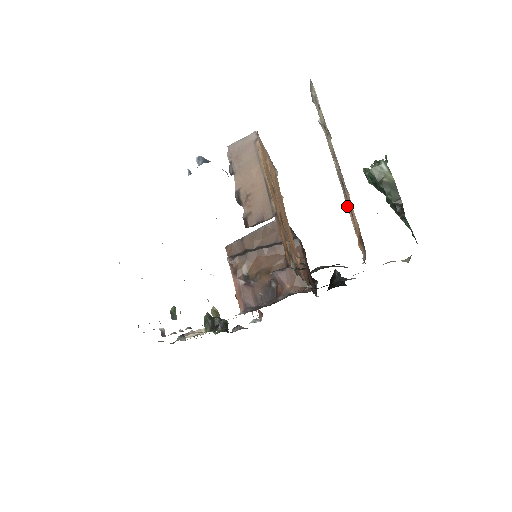
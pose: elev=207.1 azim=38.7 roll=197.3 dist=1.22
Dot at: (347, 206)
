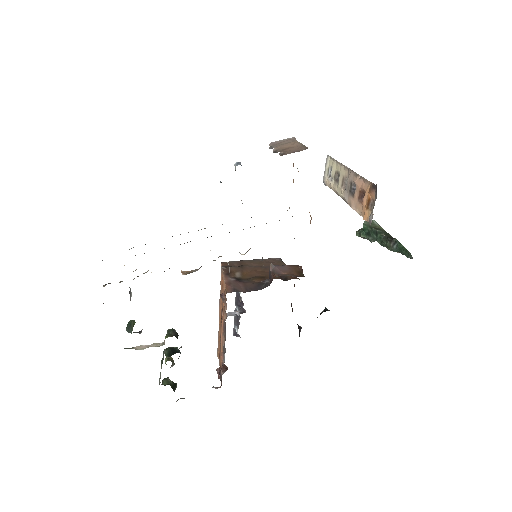
Dot at: (352, 207)
